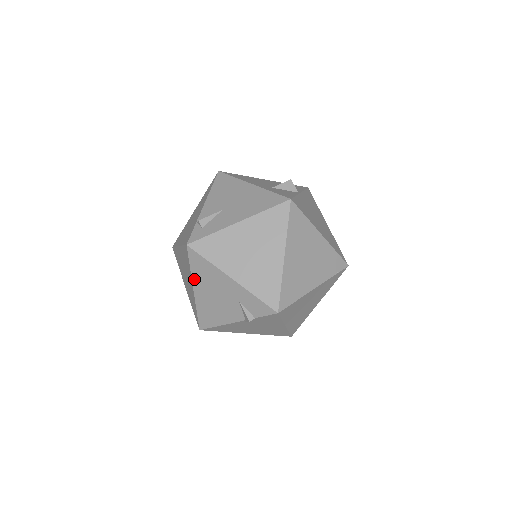
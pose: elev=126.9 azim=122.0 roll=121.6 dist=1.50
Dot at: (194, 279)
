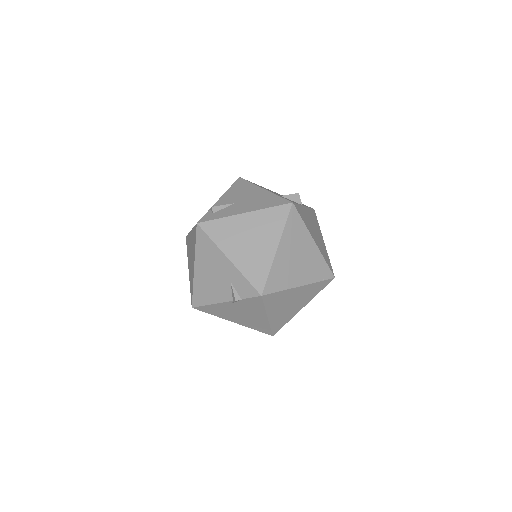
Dot at: (197, 256)
